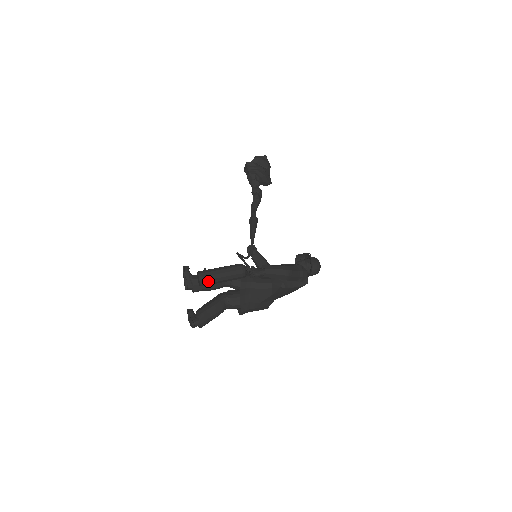
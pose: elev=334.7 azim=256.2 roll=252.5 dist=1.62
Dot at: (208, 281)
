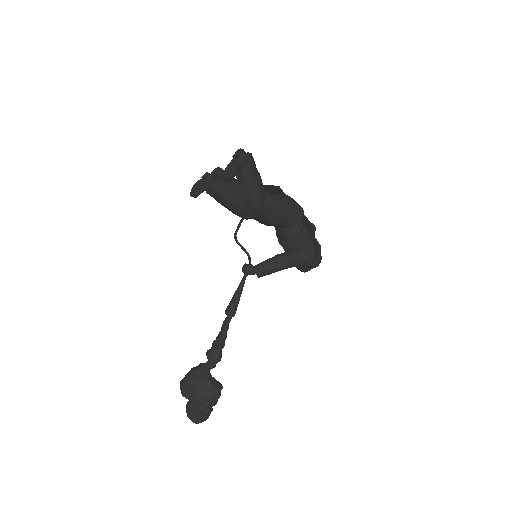
Dot at: occluded
